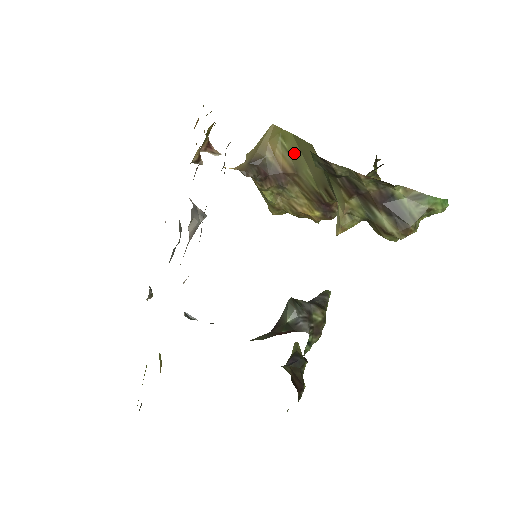
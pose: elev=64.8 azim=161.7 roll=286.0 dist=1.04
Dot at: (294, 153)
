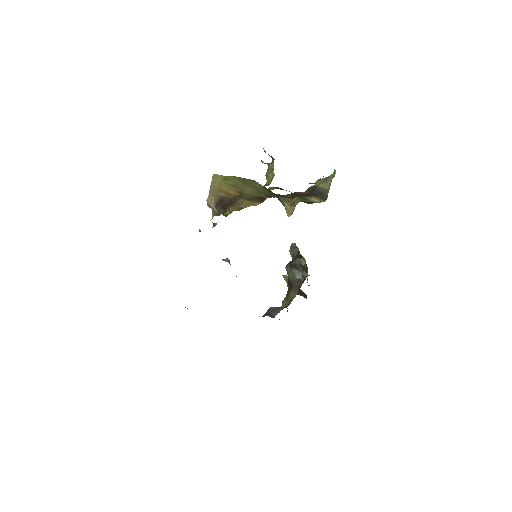
Dot at: (237, 185)
